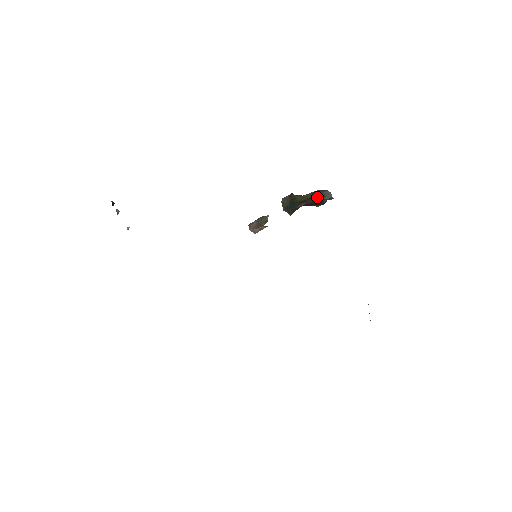
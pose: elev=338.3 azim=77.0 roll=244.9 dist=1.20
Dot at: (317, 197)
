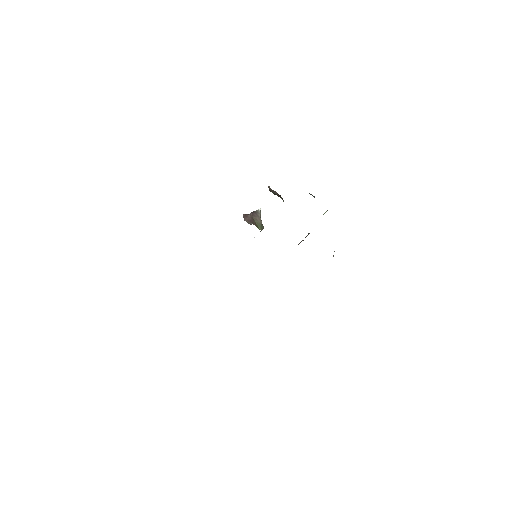
Dot at: occluded
